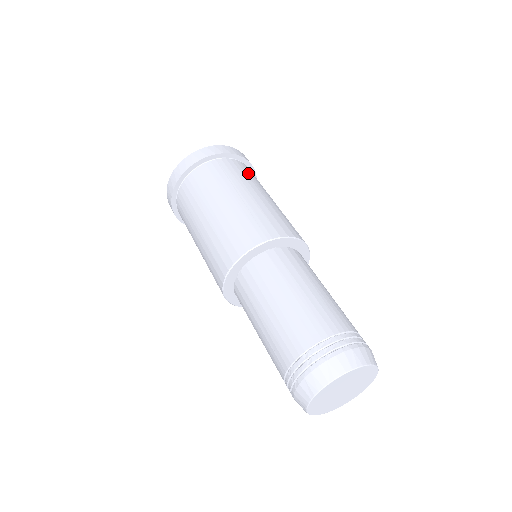
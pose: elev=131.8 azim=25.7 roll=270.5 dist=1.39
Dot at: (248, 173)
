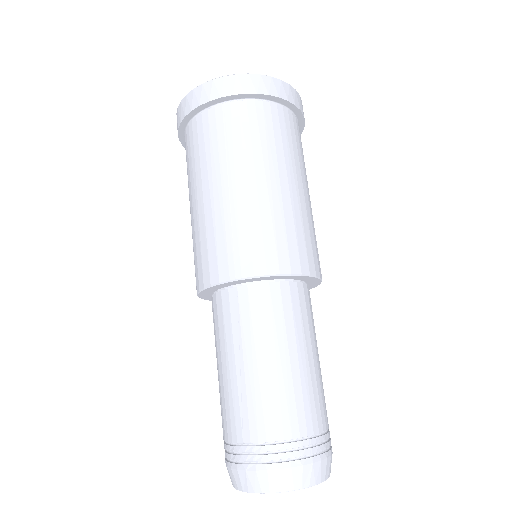
Dot at: (265, 130)
